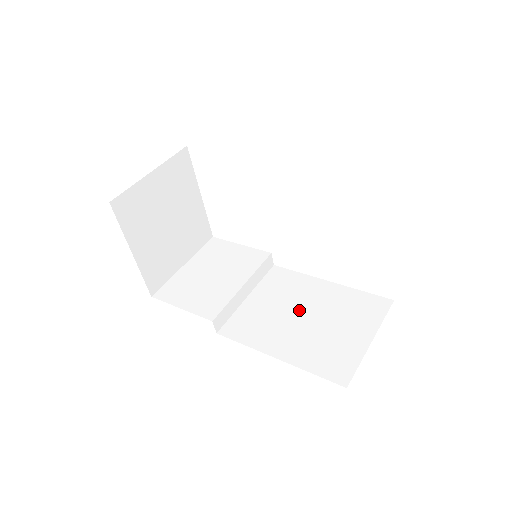
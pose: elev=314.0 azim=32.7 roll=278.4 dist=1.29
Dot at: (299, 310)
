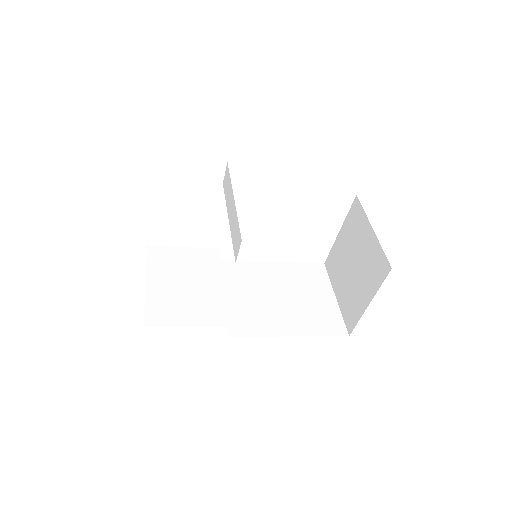
Dot at: (272, 292)
